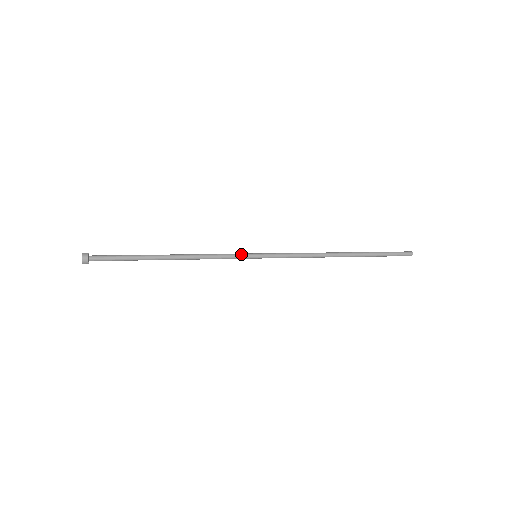
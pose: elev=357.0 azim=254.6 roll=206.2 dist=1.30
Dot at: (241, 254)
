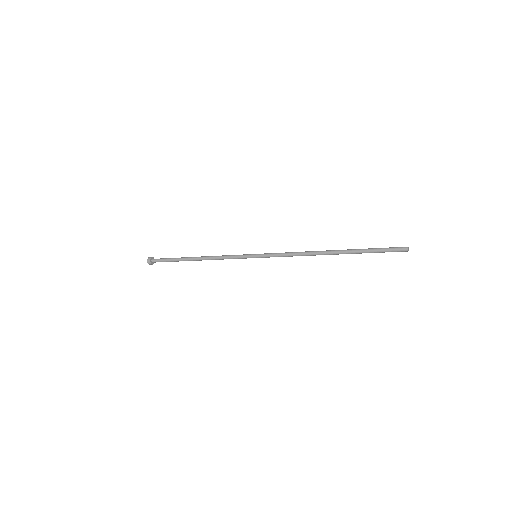
Dot at: (244, 254)
